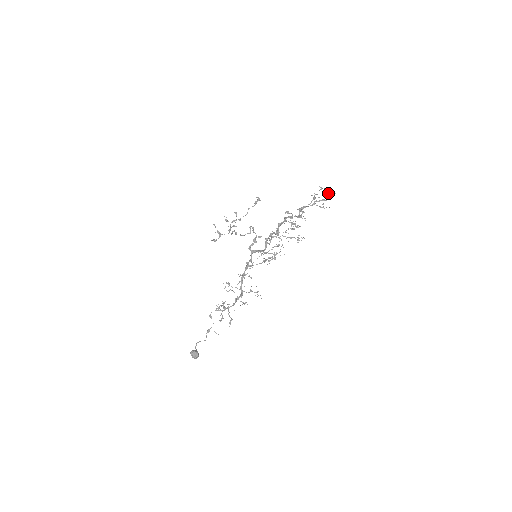
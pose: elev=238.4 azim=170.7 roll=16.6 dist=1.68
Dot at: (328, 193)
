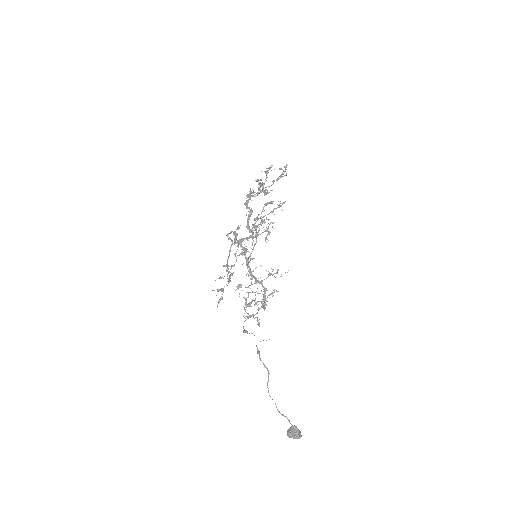
Dot at: occluded
